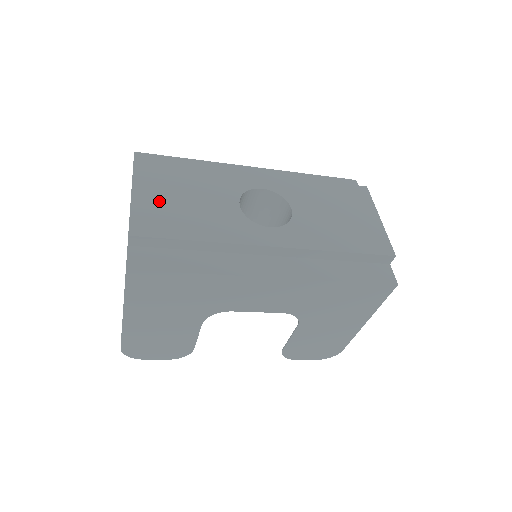
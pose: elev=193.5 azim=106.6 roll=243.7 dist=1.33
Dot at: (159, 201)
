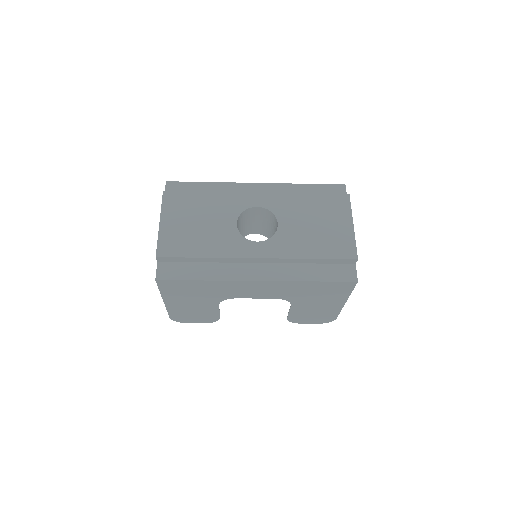
Dot at: (178, 227)
